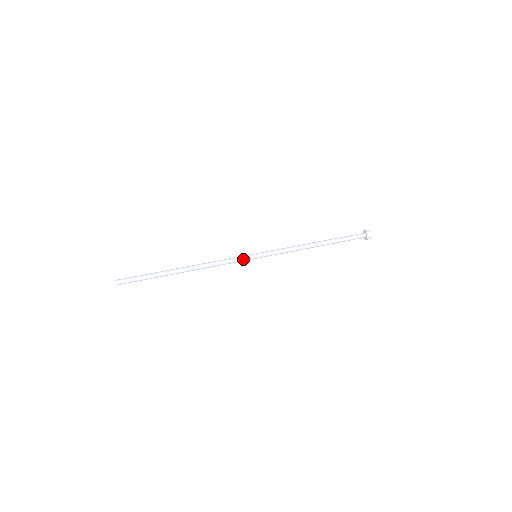
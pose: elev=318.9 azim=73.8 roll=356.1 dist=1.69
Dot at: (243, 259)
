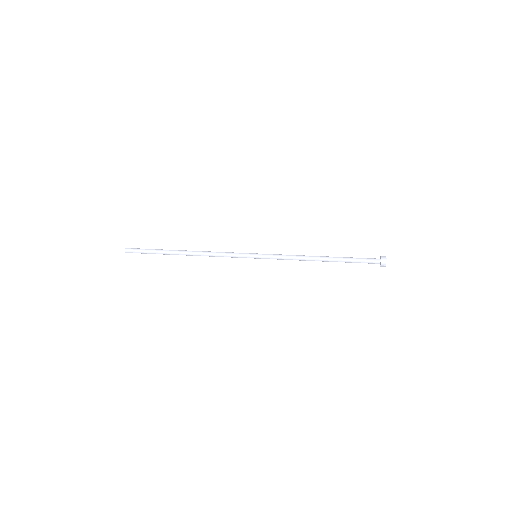
Dot at: (242, 256)
